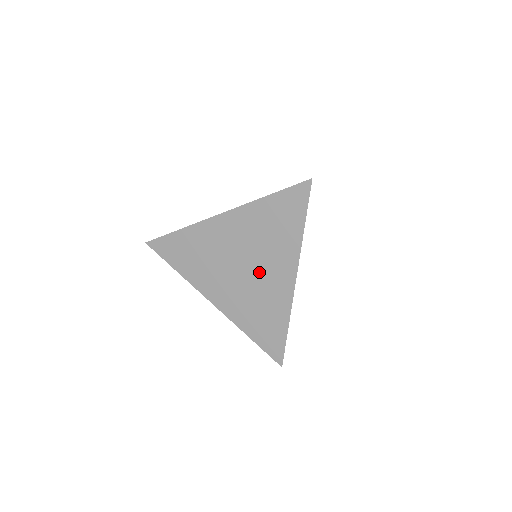
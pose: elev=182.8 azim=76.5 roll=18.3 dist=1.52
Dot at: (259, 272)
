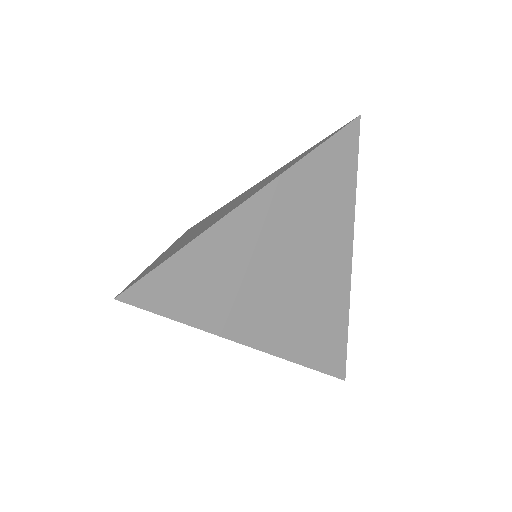
Dot at: occluded
